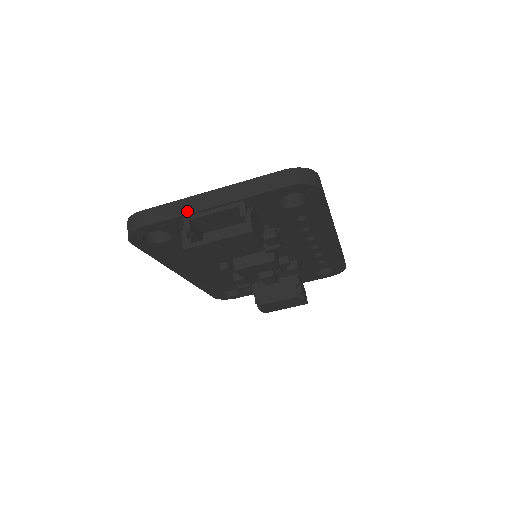
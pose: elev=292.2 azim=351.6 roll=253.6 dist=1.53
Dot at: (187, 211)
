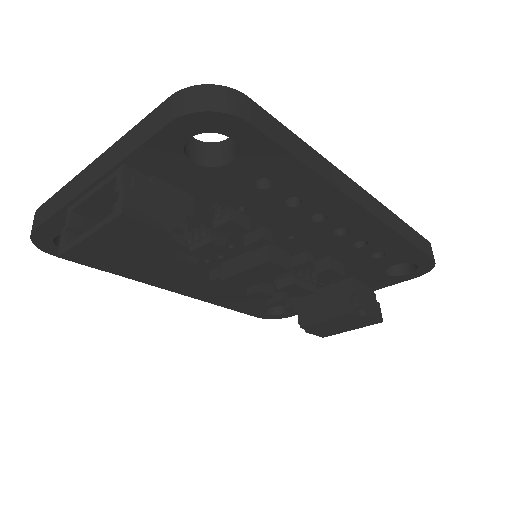
Dot at: (69, 198)
